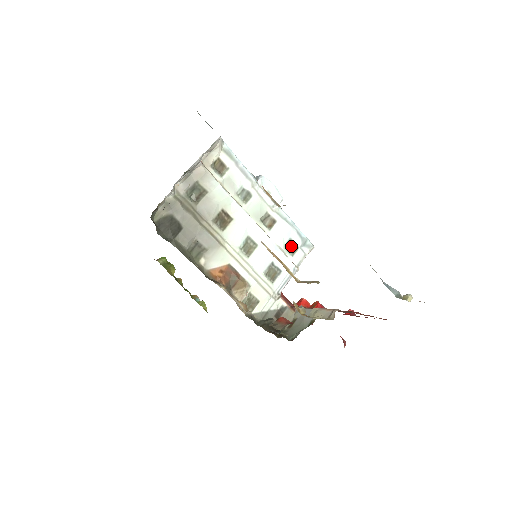
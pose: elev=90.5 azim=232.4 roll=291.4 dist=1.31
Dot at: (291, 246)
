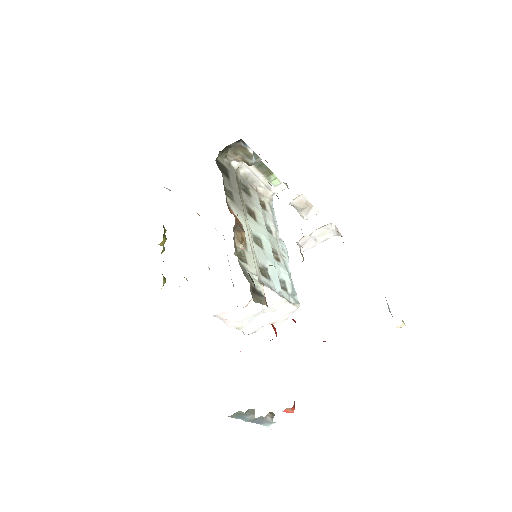
Dot at: (282, 285)
